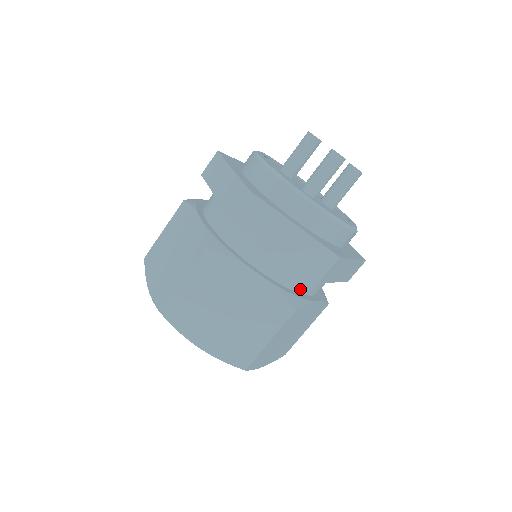
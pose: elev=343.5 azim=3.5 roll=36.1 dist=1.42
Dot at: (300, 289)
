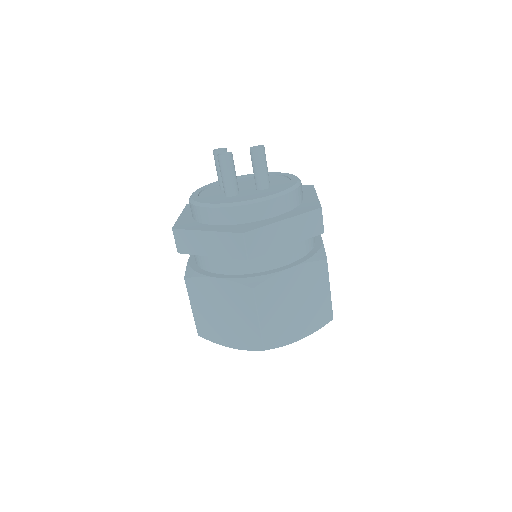
Dot at: (261, 269)
